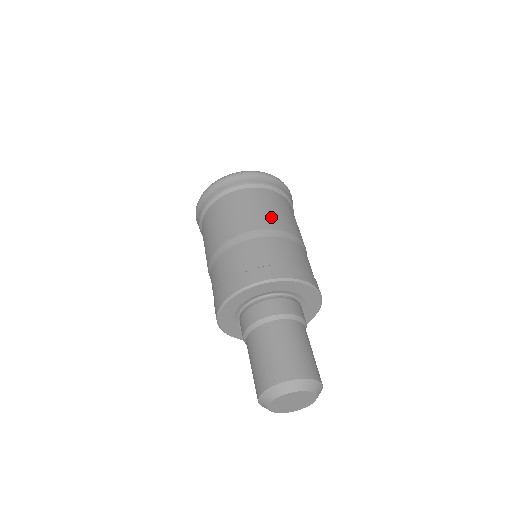
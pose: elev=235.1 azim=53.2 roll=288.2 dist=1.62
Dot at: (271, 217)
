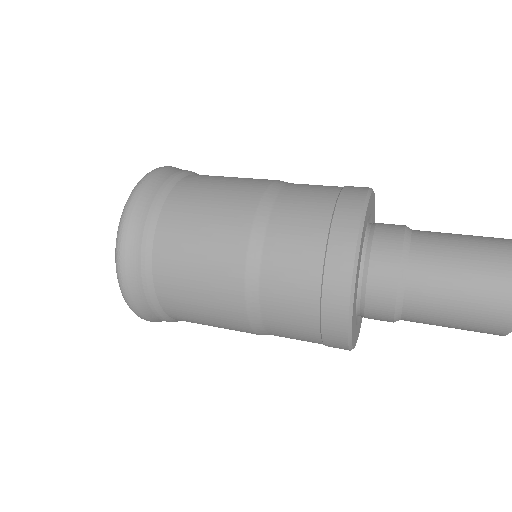
Dot at: (237, 193)
